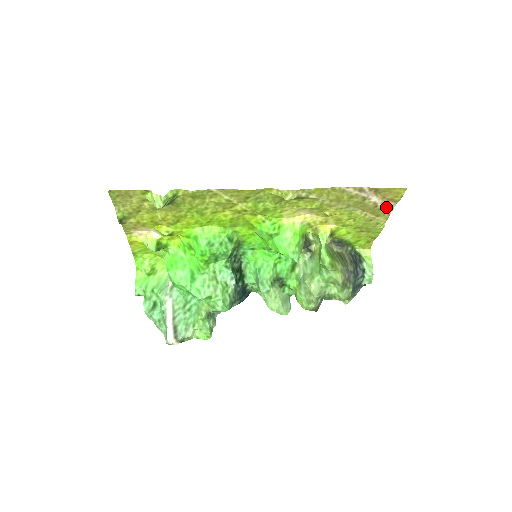
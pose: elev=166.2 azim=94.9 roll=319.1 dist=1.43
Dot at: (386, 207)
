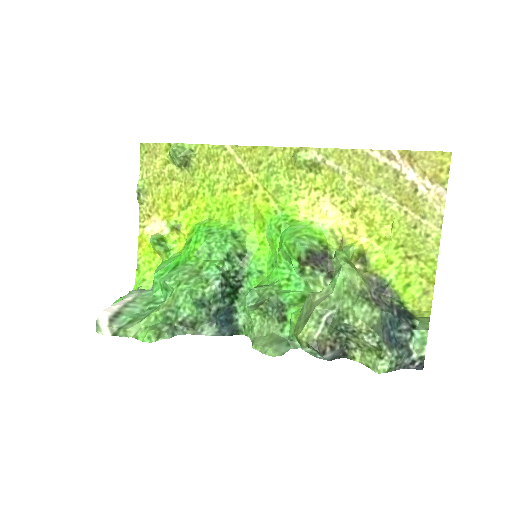
Dot at: (432, 197)
